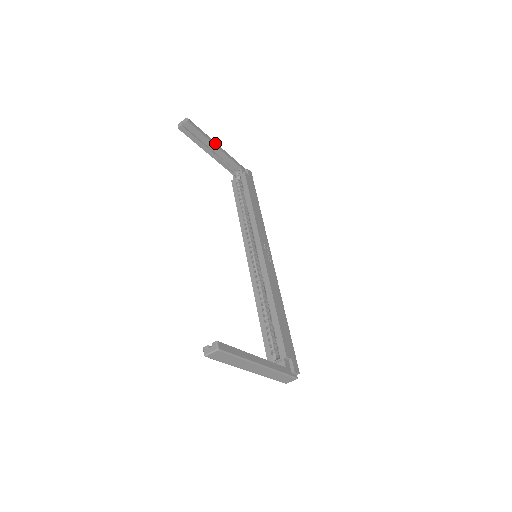
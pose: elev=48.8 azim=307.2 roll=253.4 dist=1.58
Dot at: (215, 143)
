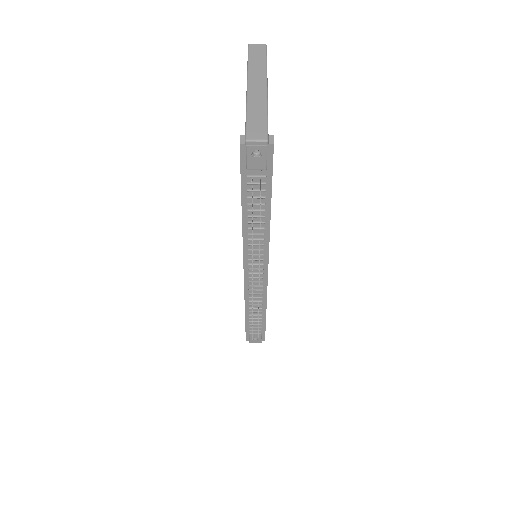
Dot at: occluded
